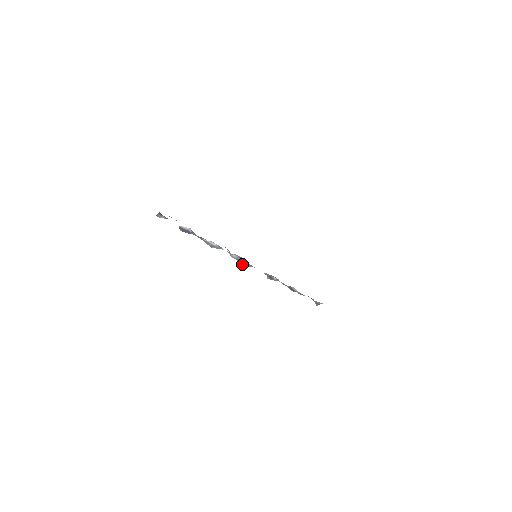
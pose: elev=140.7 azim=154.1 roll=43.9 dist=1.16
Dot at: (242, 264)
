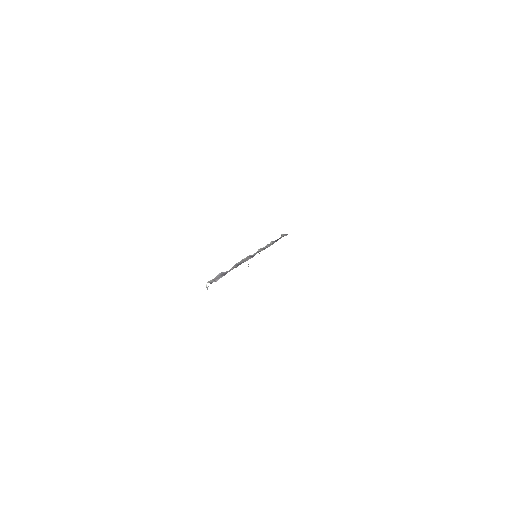
Dot at: occluded
